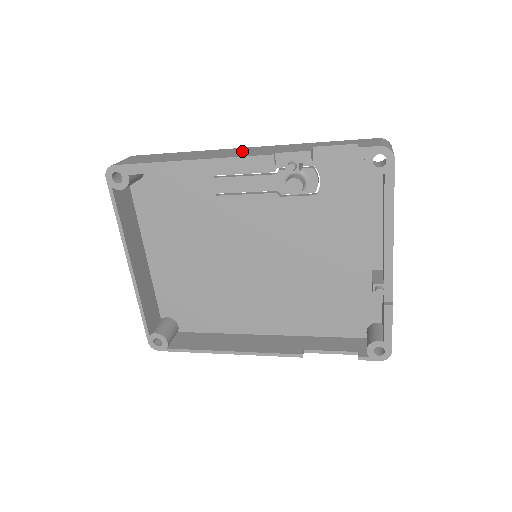
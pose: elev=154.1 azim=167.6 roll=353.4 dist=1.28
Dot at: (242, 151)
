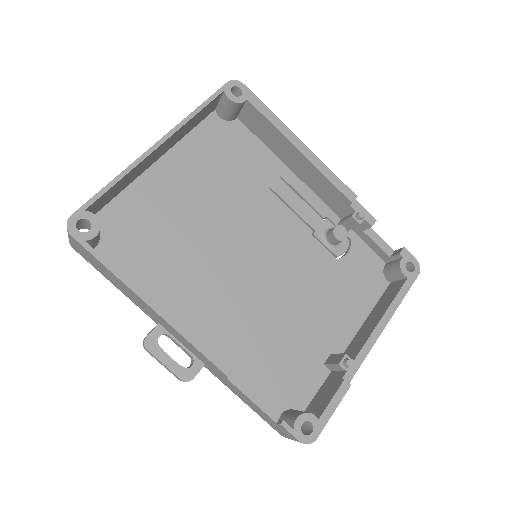
Dot at: occluded
